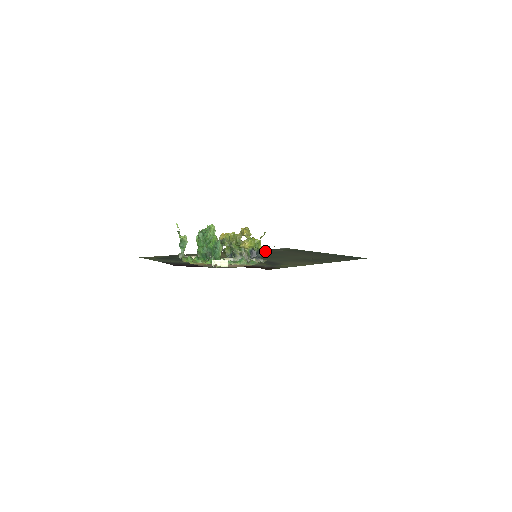
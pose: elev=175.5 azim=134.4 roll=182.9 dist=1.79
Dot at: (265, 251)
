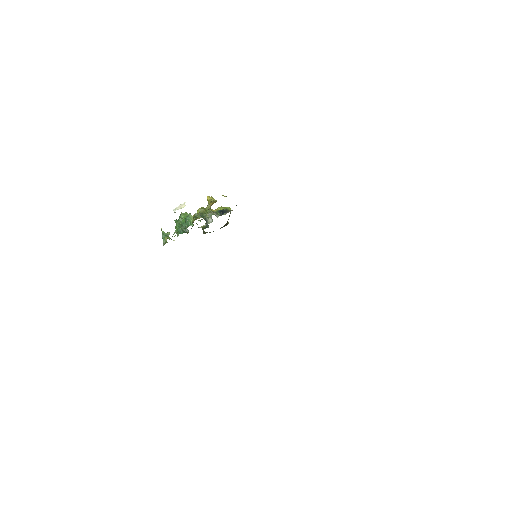
Dot at: occluded
